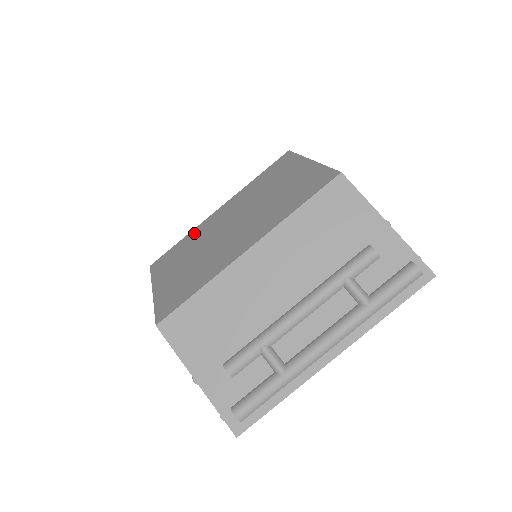
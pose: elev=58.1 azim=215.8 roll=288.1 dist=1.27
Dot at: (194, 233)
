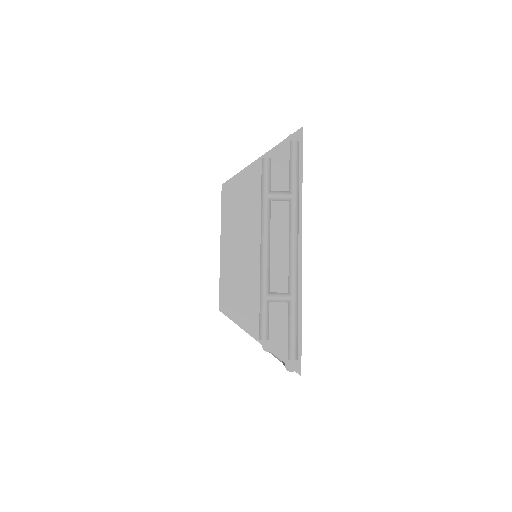
Dot at: occluded
